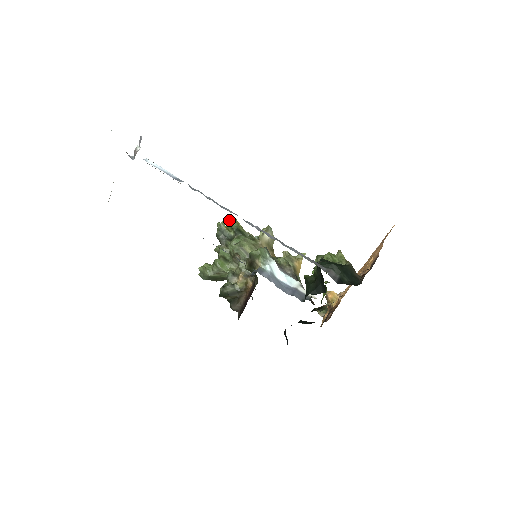
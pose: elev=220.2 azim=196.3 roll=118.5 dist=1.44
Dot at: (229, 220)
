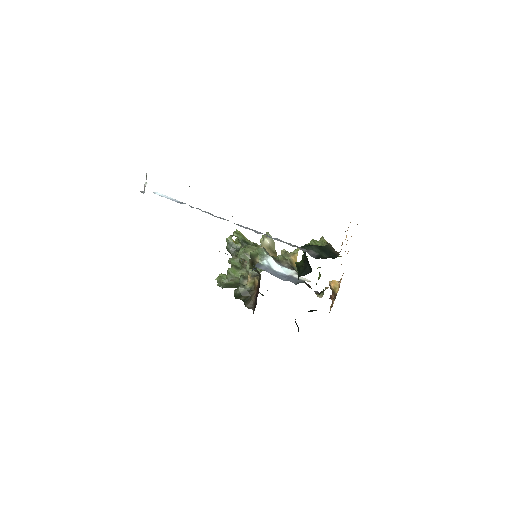
Dot at: (235, 234)
